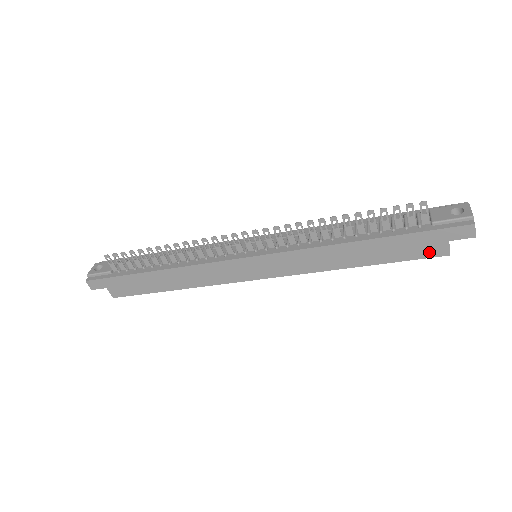
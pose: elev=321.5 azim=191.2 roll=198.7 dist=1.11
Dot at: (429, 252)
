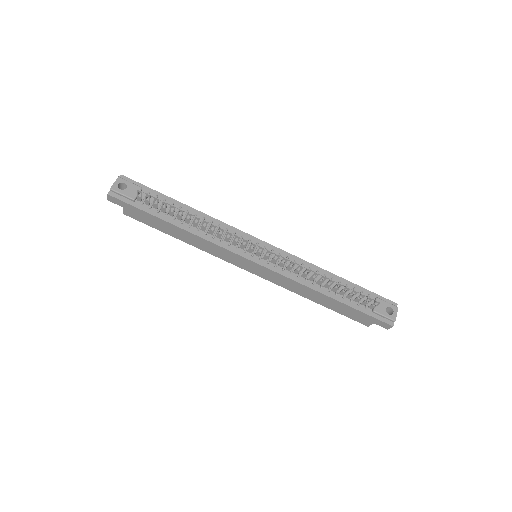
Dot at: (359, 320)
